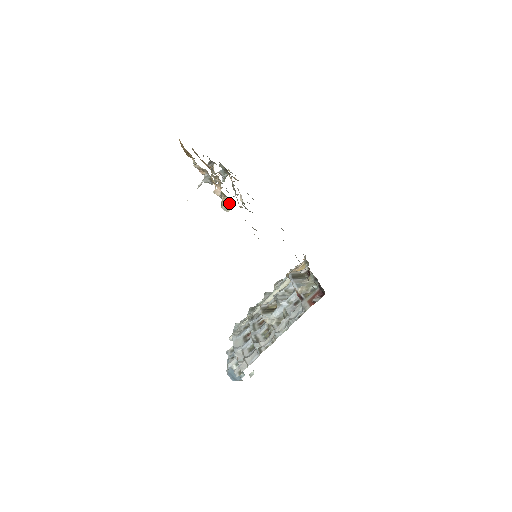
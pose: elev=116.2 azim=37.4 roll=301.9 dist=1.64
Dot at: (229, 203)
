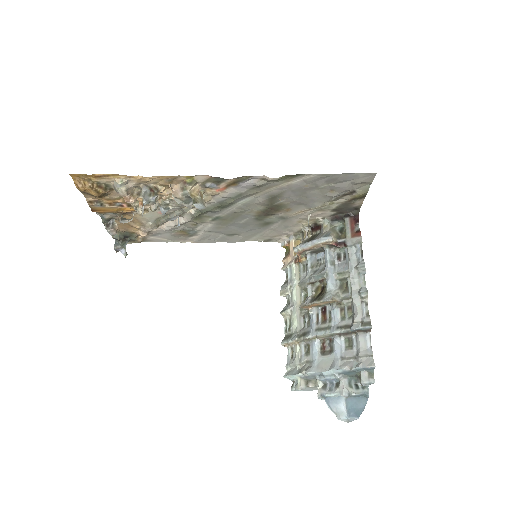
Dot at: (200, 194)
